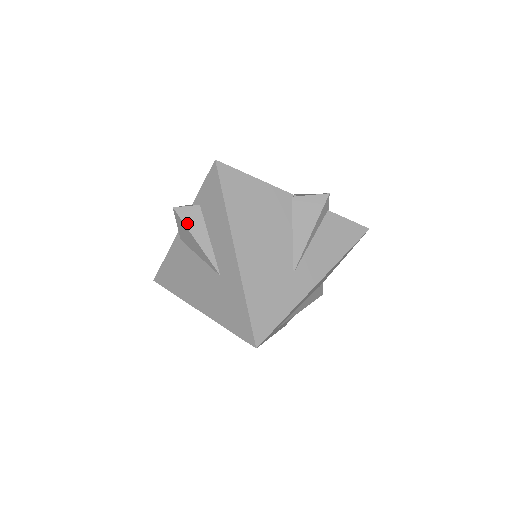
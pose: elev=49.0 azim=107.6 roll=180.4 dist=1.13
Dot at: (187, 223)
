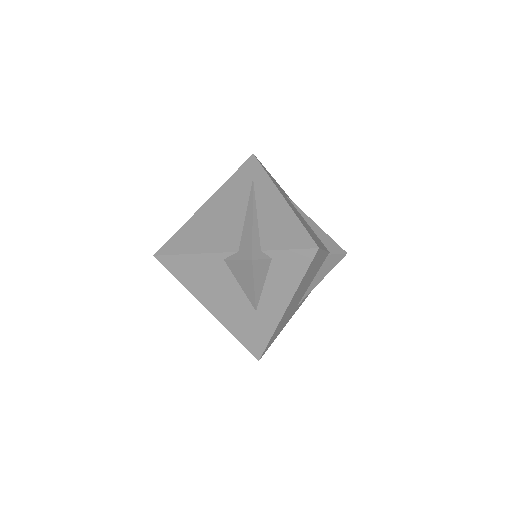
Dot at: (256, 273)
